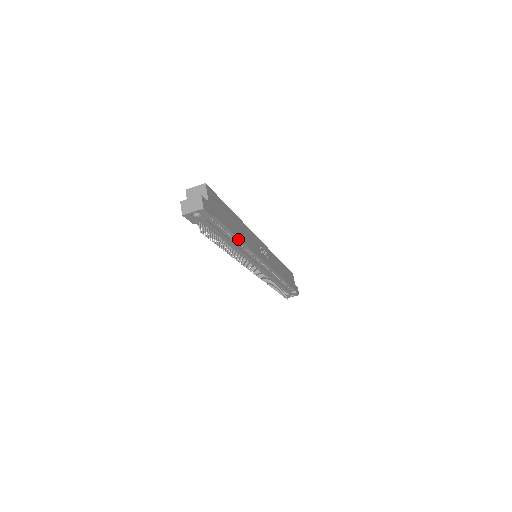
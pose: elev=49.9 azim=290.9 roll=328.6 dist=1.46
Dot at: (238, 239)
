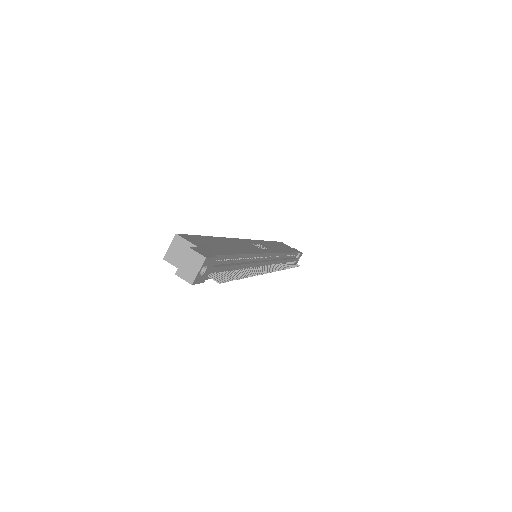
Dot at: (243, 256)
